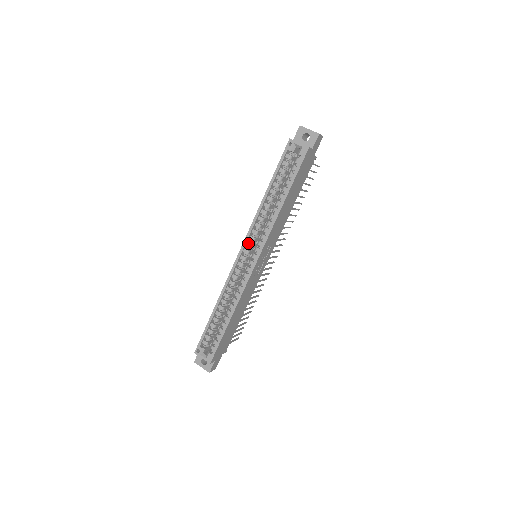
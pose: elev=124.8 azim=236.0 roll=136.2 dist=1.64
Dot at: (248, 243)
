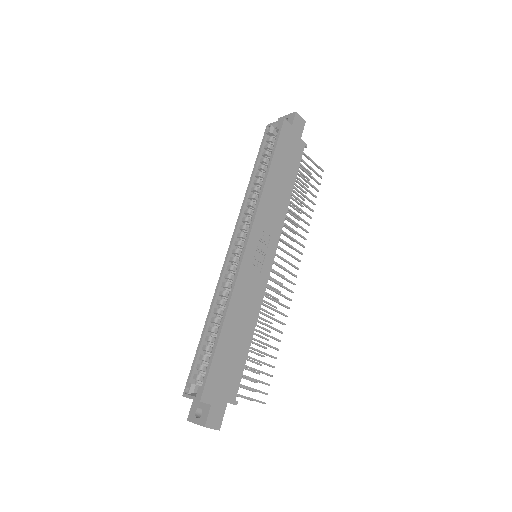
Dot at: (238, 233)
